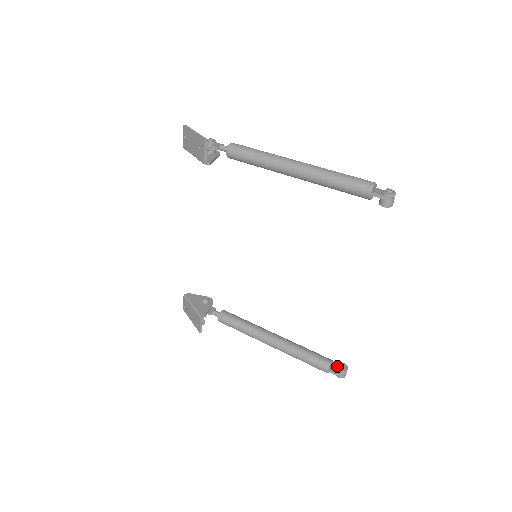
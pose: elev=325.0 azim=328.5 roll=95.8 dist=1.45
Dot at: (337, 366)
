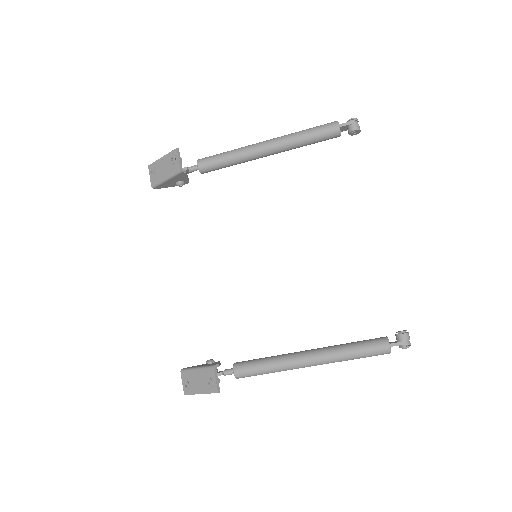
Dot at: (396, 334)
